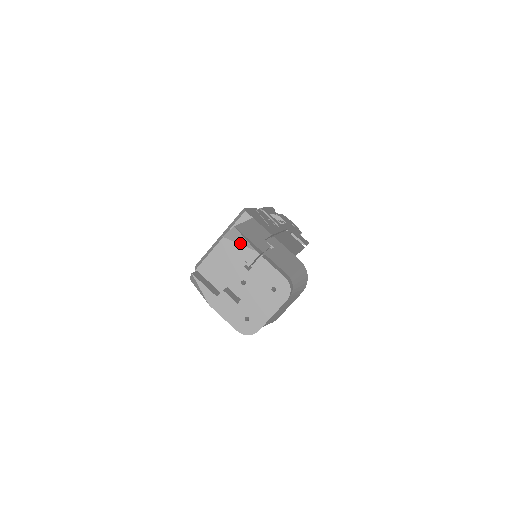
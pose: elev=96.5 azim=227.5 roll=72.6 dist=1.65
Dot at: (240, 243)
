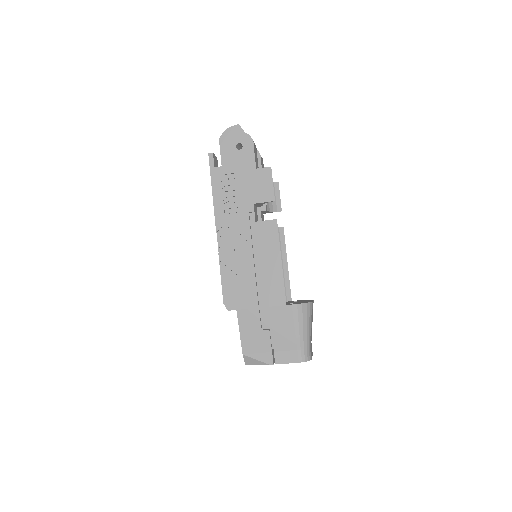
Dot at: occluded
